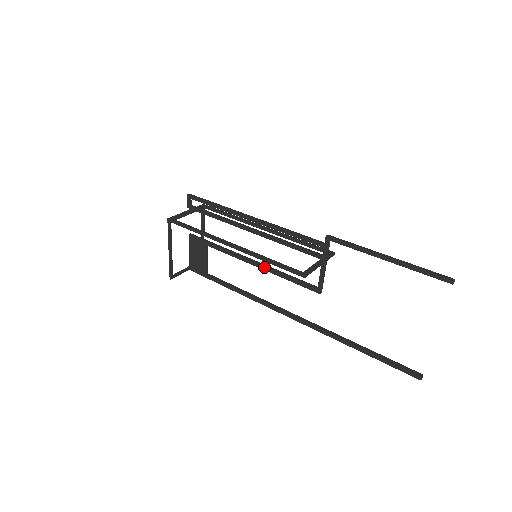
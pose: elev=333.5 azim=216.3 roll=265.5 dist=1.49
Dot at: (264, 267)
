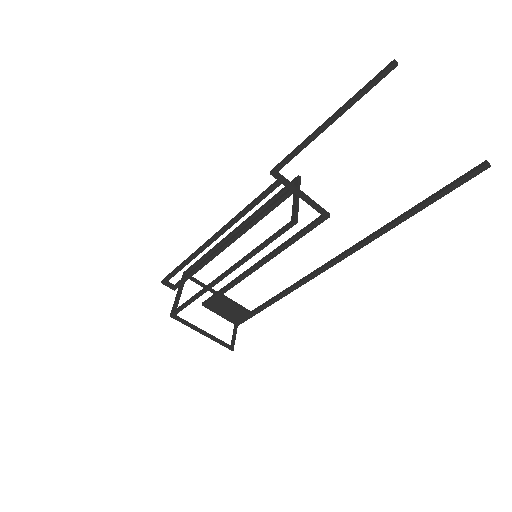
Dot at: (271, 255)
